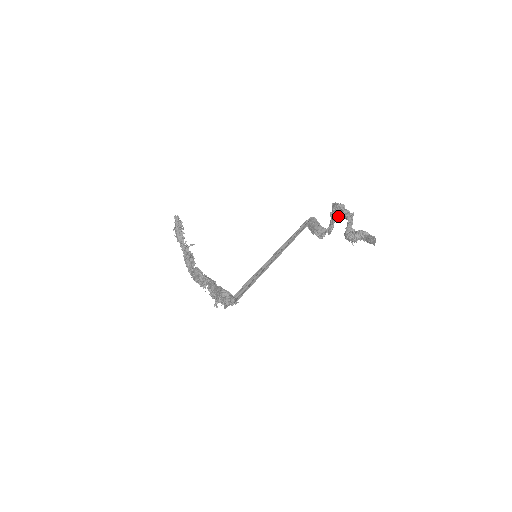
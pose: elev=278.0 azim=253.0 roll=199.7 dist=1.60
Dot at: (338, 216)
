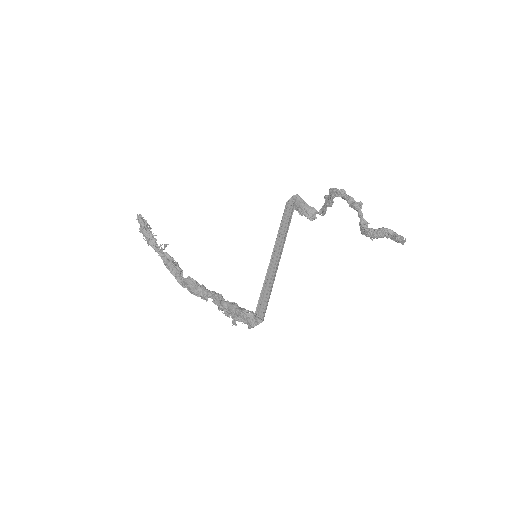
Dot at: occluded
